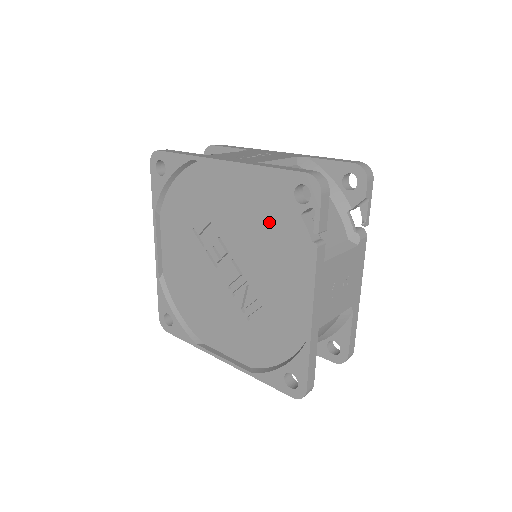
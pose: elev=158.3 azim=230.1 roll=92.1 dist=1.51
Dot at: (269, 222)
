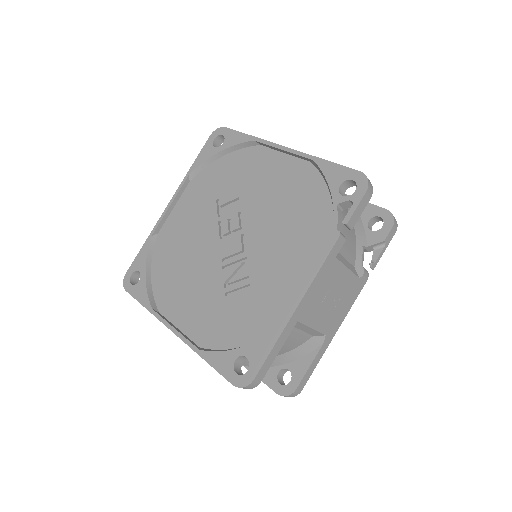
Dot at: (300, 208)
